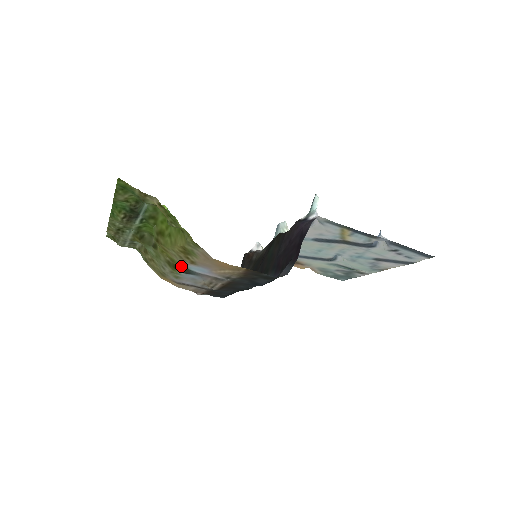
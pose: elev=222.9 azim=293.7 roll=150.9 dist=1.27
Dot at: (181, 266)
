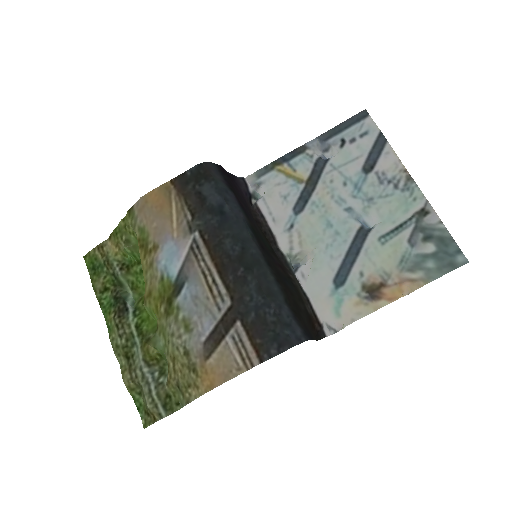
Dot at: (170, 291)
